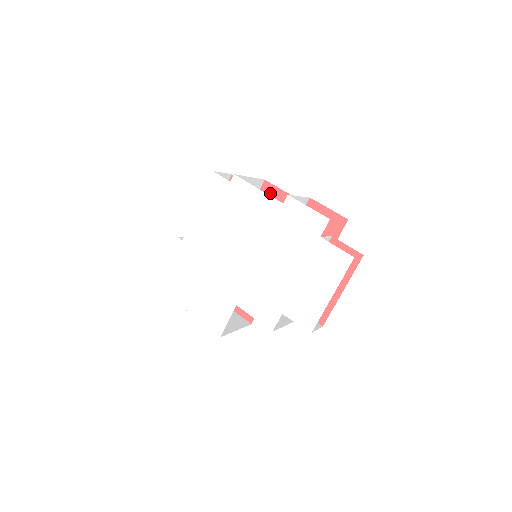
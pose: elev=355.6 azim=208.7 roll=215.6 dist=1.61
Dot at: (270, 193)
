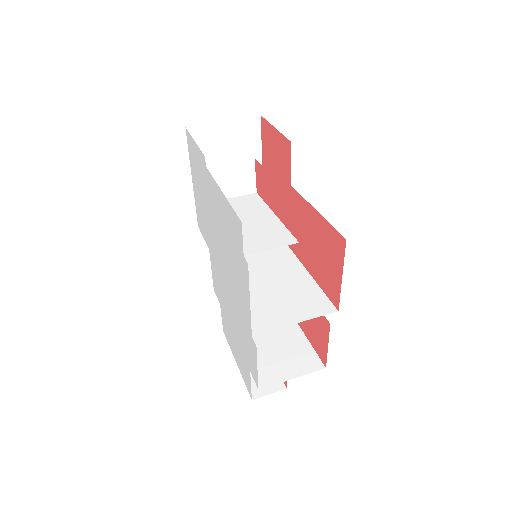
Dot at: (337, 249)
